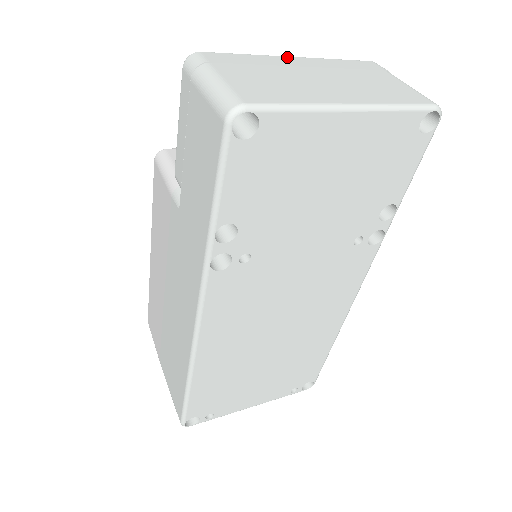
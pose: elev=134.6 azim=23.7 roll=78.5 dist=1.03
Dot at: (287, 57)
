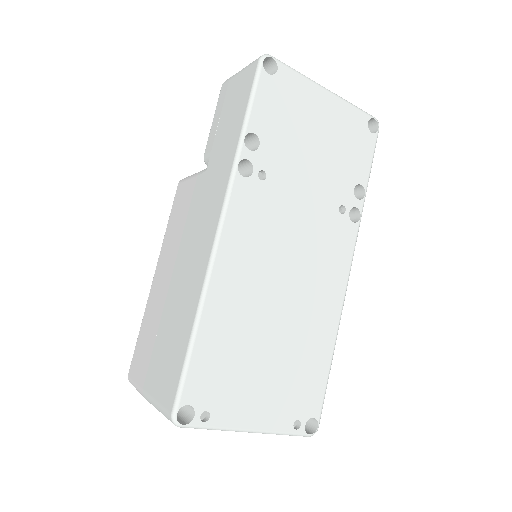
Dot at: occluded
